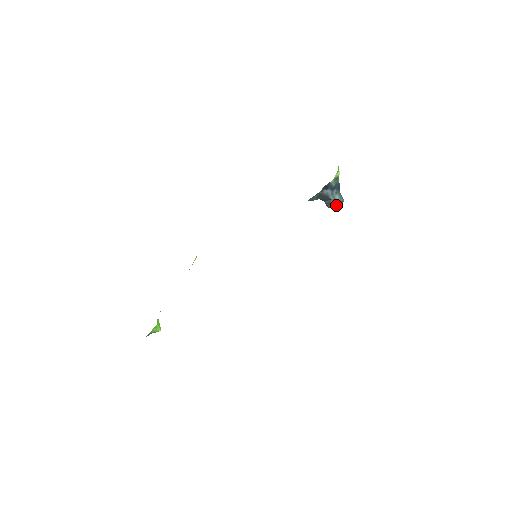
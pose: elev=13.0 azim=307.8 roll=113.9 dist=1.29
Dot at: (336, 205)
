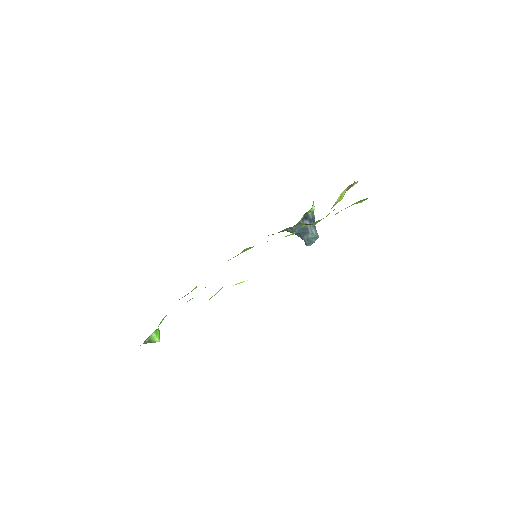
Dot at: occluded
